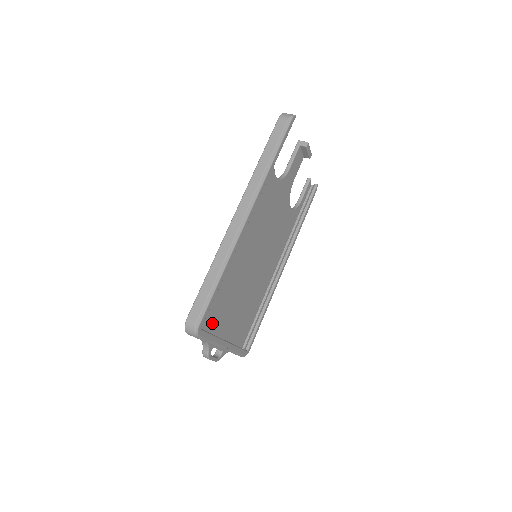
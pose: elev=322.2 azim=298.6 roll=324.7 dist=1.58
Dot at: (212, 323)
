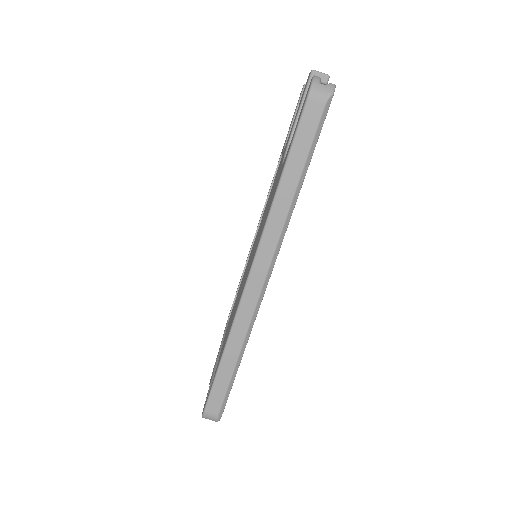
Dot at: occluded
